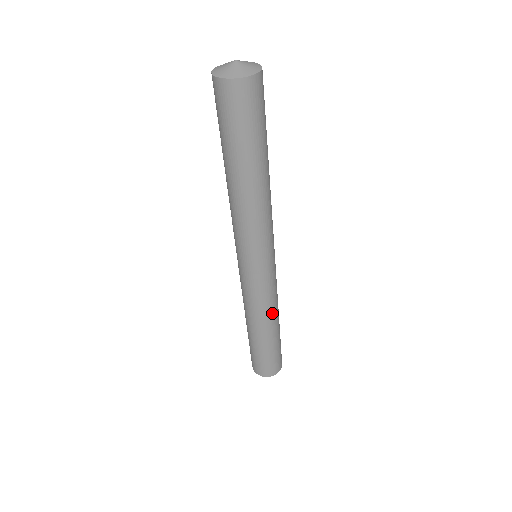
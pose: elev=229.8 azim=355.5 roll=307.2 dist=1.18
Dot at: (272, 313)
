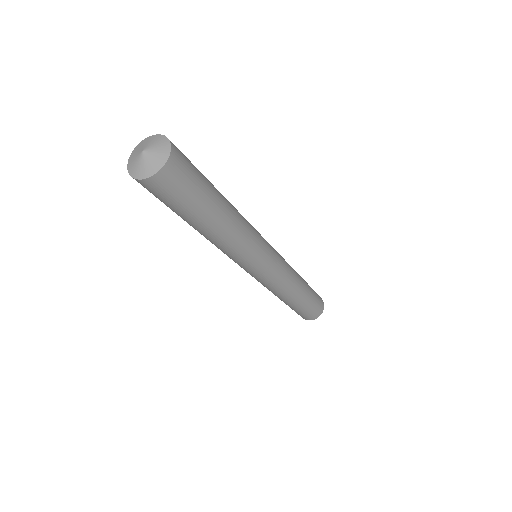
Dot at: (295, 283)
